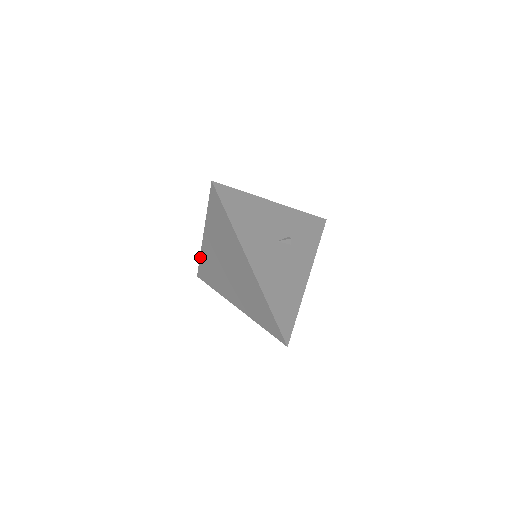
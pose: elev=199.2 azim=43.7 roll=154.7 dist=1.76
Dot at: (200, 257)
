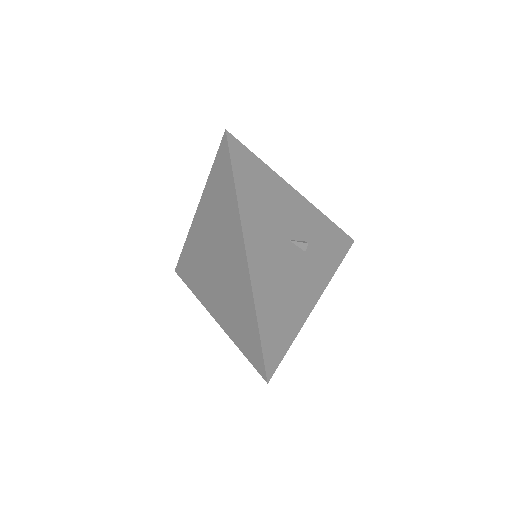
Dot at: (185, 244)
